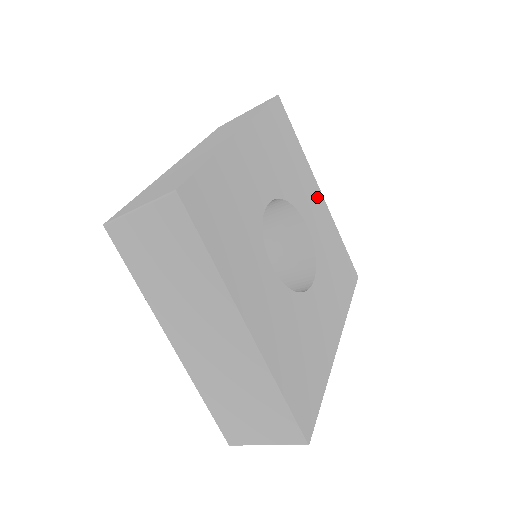
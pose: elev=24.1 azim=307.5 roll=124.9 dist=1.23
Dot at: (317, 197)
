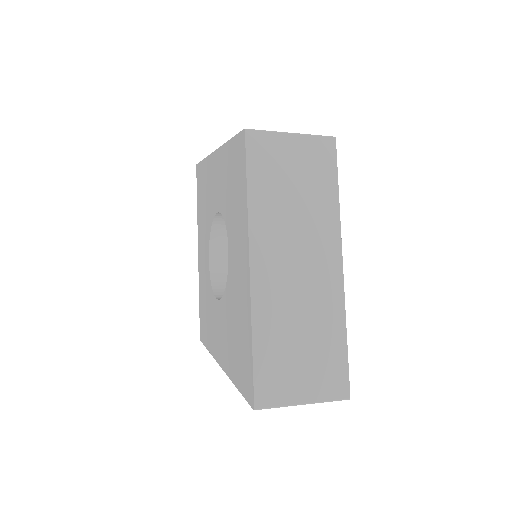
Dot at: occluded
